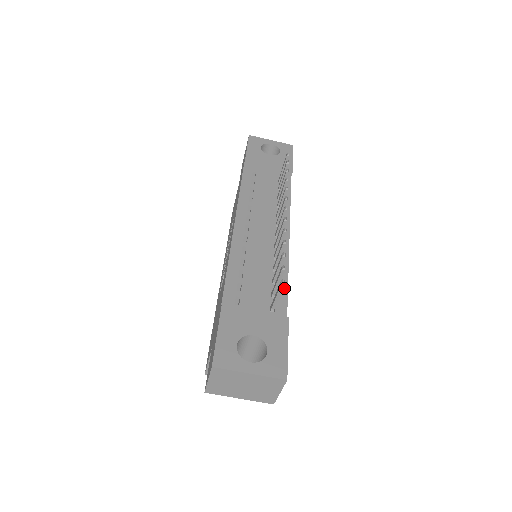
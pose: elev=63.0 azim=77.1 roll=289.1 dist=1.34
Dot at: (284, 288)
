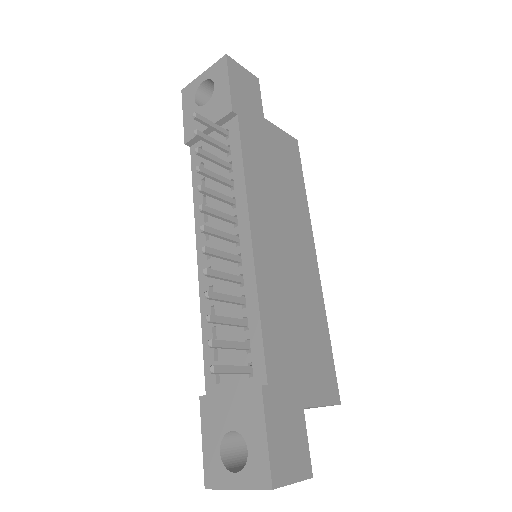
Dot at: (257, 330)
